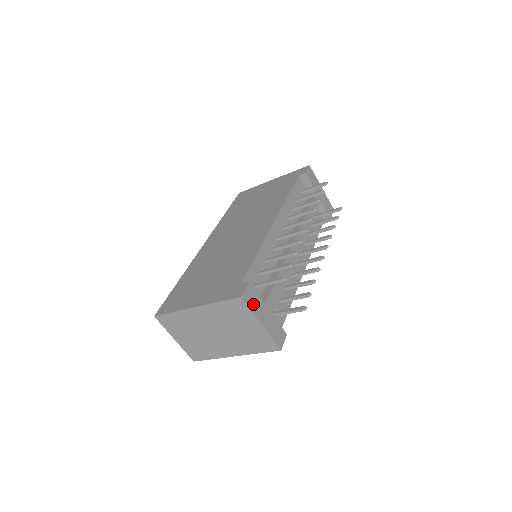
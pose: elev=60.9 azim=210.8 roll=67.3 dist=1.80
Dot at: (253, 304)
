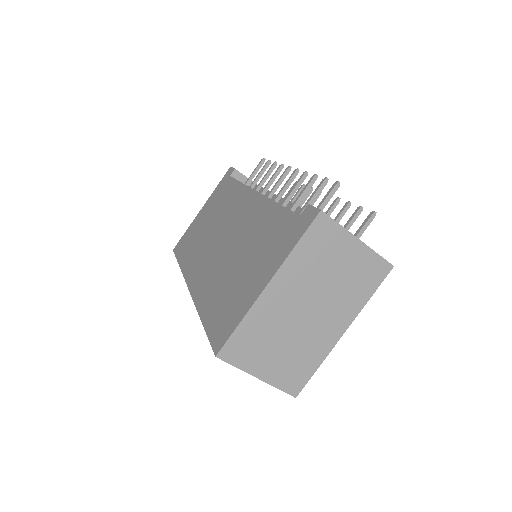
Dot at: occluded
